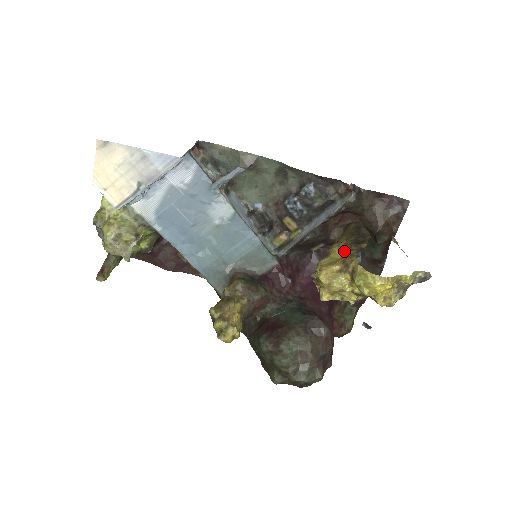
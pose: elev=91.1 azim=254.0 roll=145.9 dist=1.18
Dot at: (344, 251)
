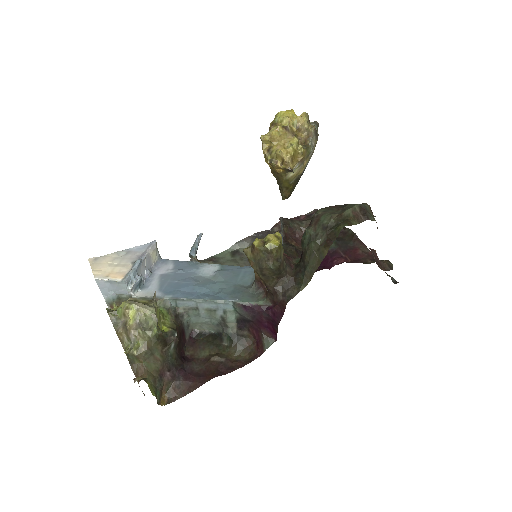
Dot at: occluded
